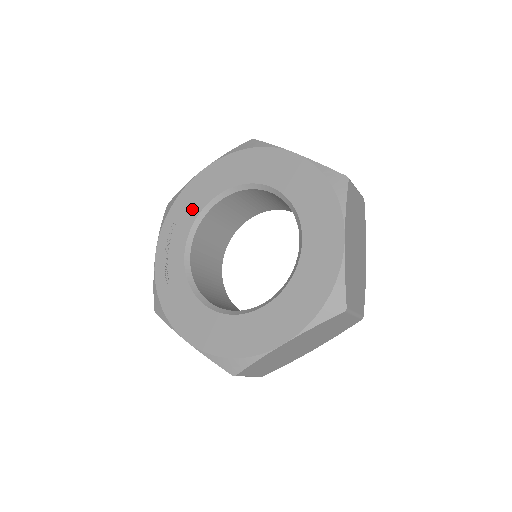
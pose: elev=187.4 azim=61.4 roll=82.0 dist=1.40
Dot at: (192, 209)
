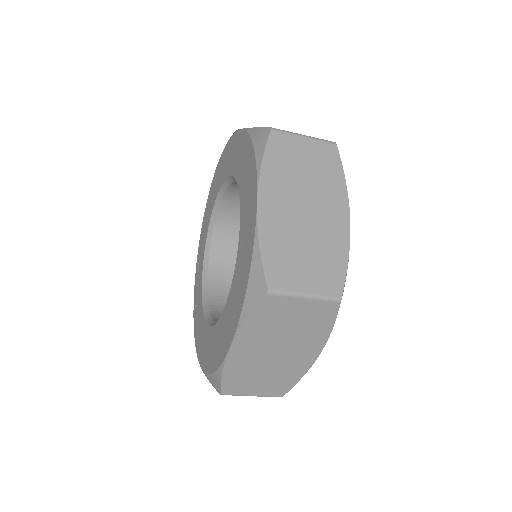
Dot at: (206, 227)
